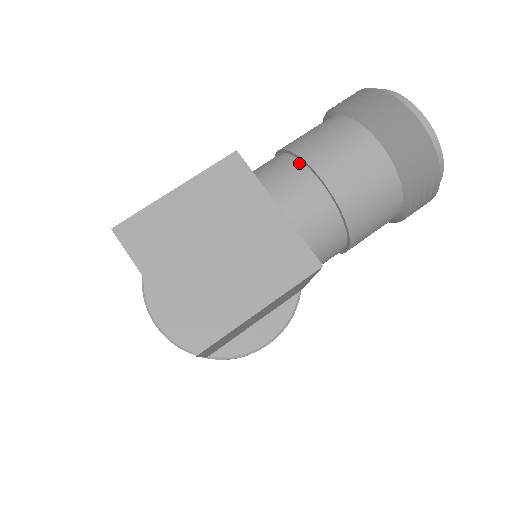
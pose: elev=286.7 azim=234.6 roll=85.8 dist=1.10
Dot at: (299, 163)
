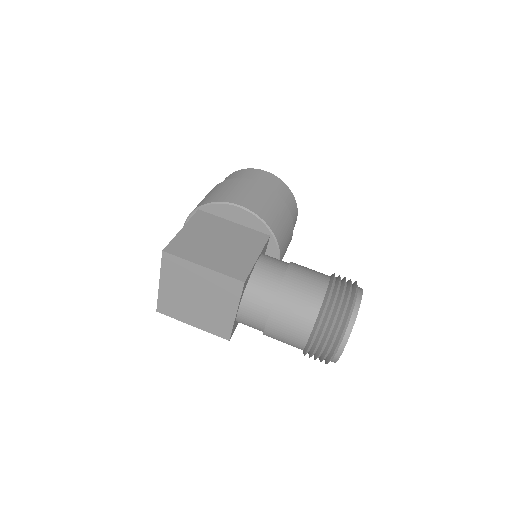
Dot at: (270, 307)
